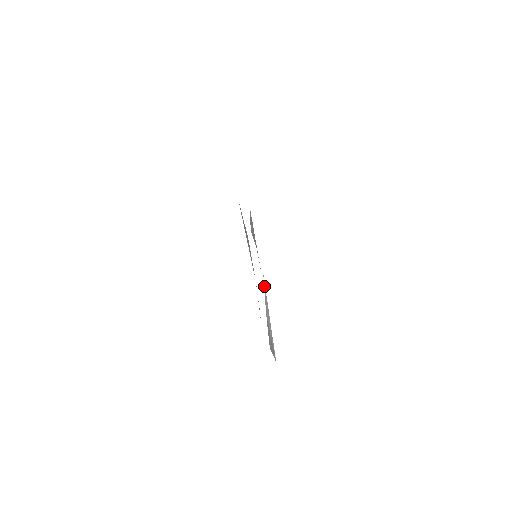
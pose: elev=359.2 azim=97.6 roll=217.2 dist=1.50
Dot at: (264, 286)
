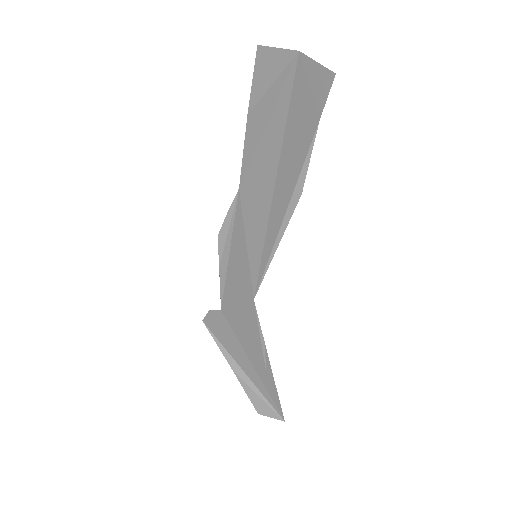
Dot at: (212, 335)
